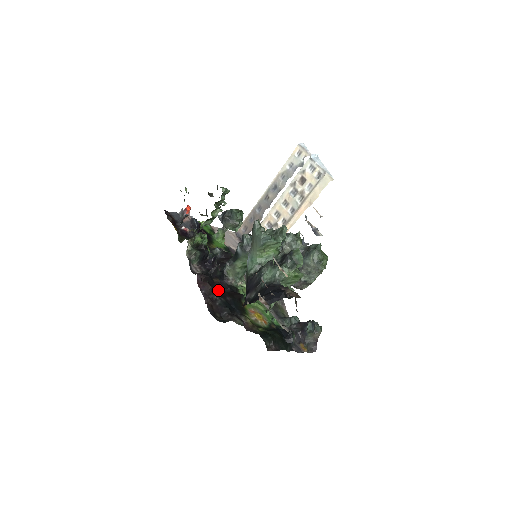
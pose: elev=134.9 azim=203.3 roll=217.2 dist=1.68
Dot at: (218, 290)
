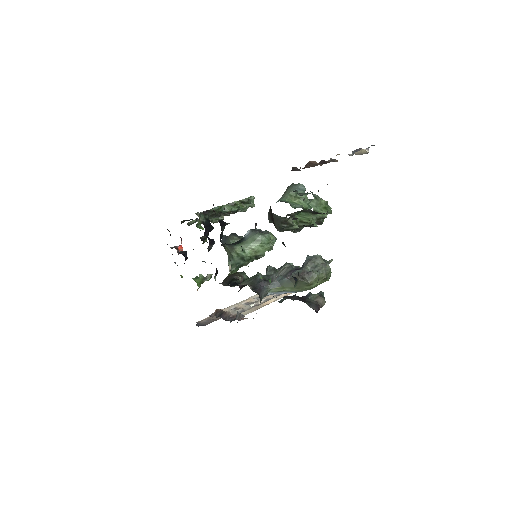
Dot at: occluded
